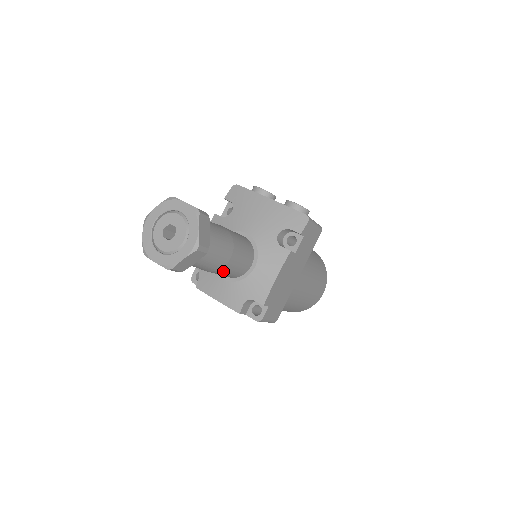
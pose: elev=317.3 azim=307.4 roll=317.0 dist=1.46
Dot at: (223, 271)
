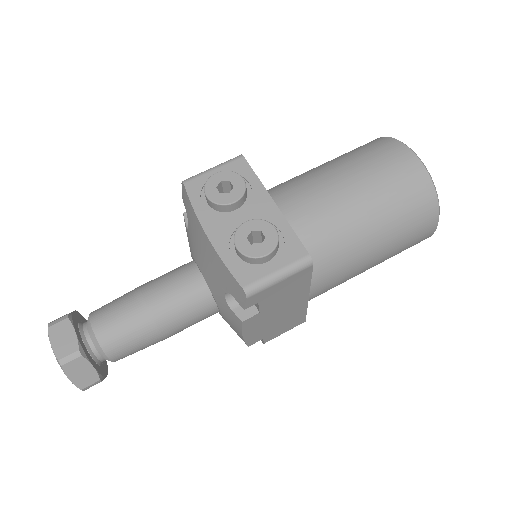
Dot at: occluded
